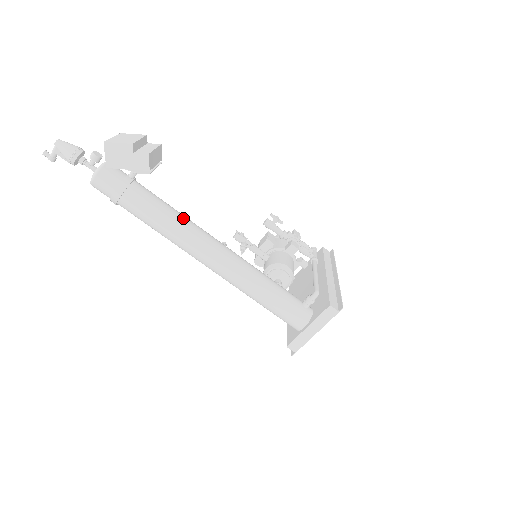
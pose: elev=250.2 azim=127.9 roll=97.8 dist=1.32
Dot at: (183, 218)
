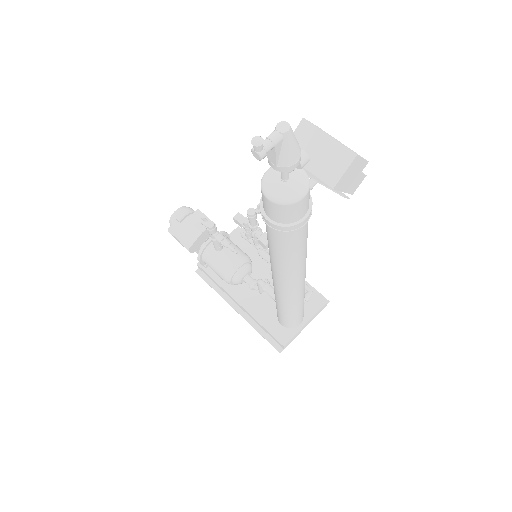
Dot at: occluded
